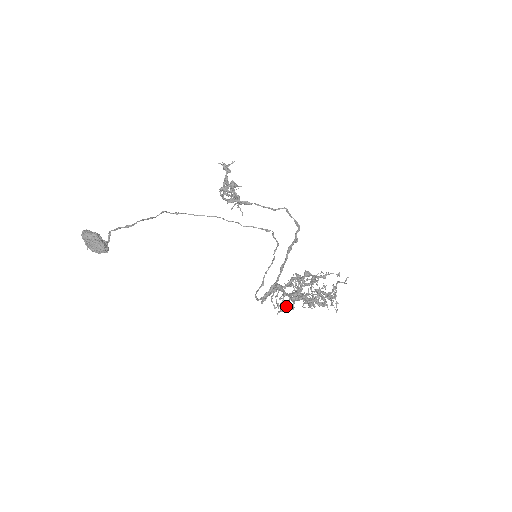
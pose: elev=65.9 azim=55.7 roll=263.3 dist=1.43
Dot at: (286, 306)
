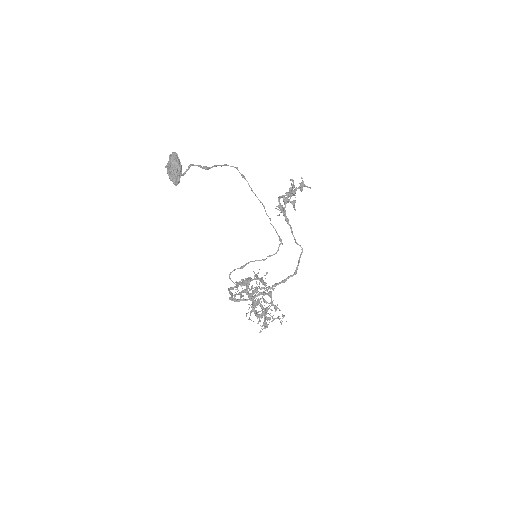
Dot at: (240, 297)
